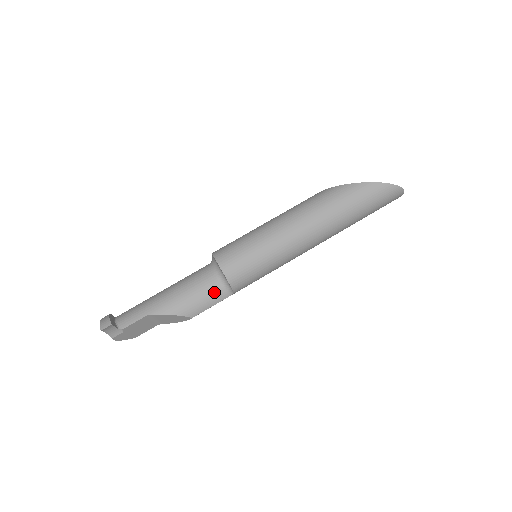
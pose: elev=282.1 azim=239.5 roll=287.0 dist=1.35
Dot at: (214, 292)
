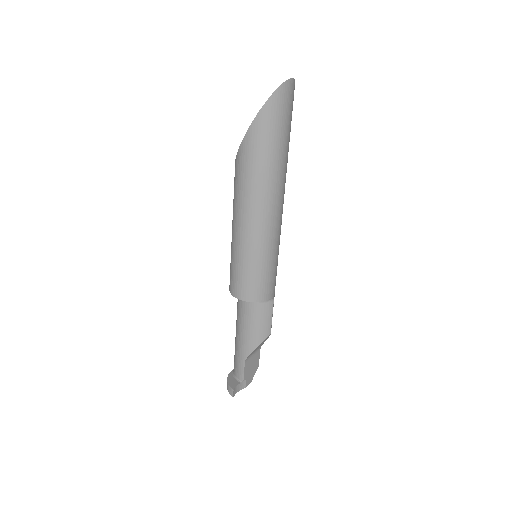
Dot at: (261, 310)
